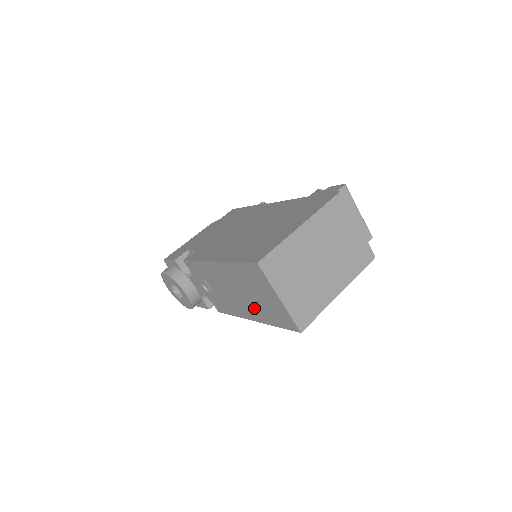
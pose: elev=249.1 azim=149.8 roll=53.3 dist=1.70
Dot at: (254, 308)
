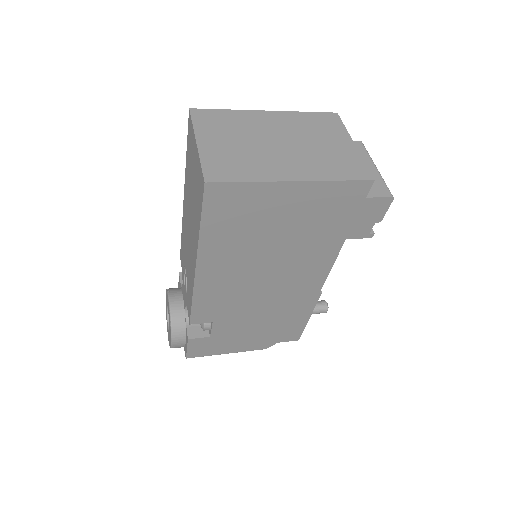
Dot at: (194, 227)
